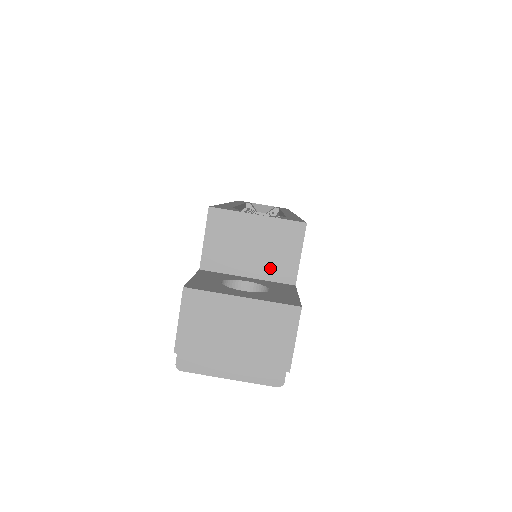
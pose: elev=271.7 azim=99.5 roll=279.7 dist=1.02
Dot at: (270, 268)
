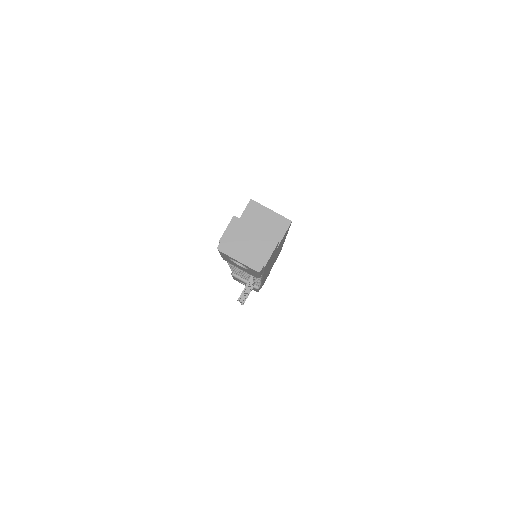
Dot at: occluded
